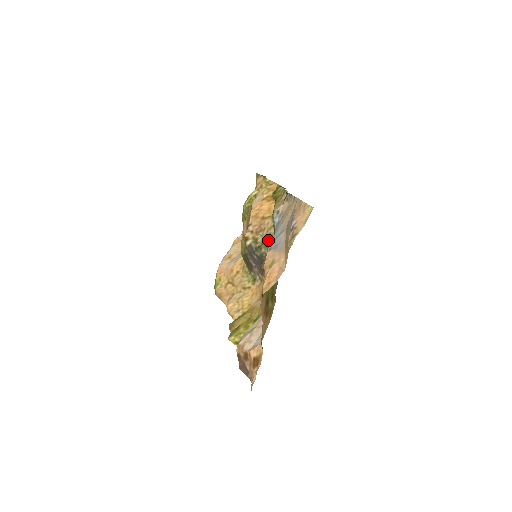
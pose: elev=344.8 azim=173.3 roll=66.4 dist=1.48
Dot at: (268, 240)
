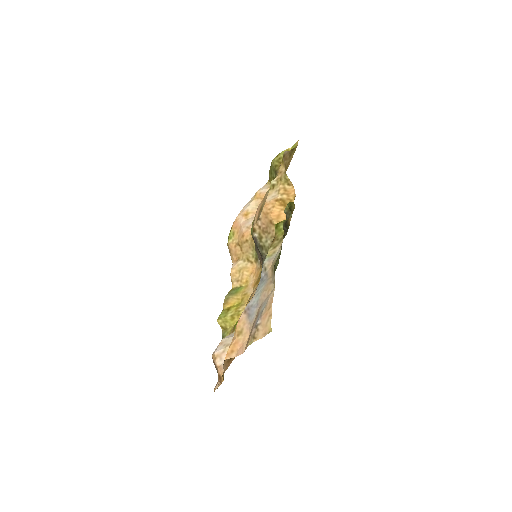
Dot at: (269, 246)
